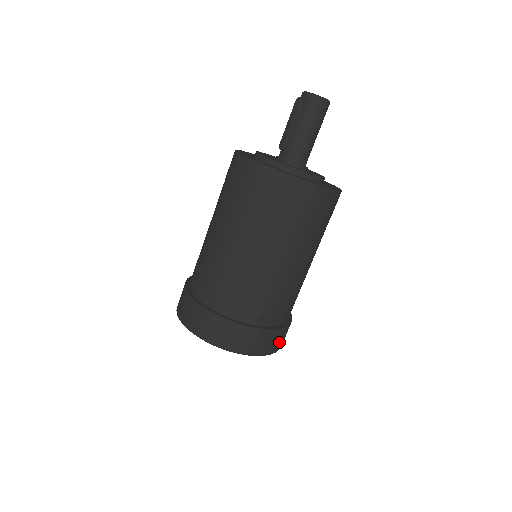
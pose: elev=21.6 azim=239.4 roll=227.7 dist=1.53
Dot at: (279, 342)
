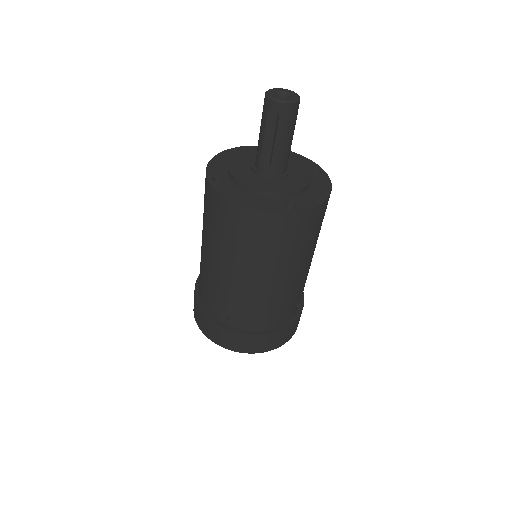
Dot at: occluded
